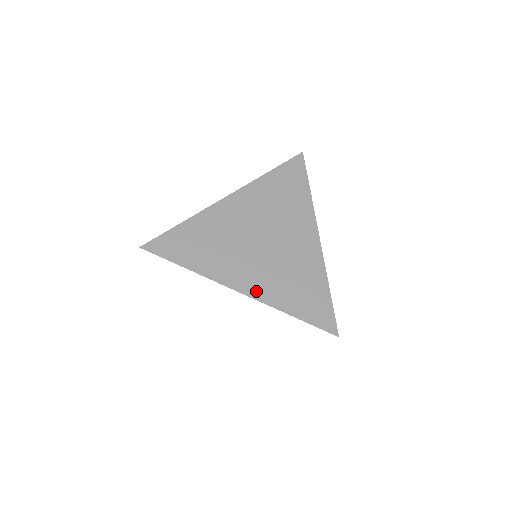
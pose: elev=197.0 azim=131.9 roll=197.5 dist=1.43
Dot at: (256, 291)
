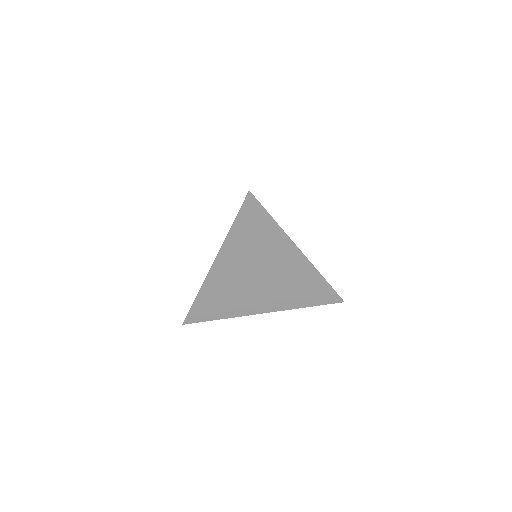
Dot at: occluded
